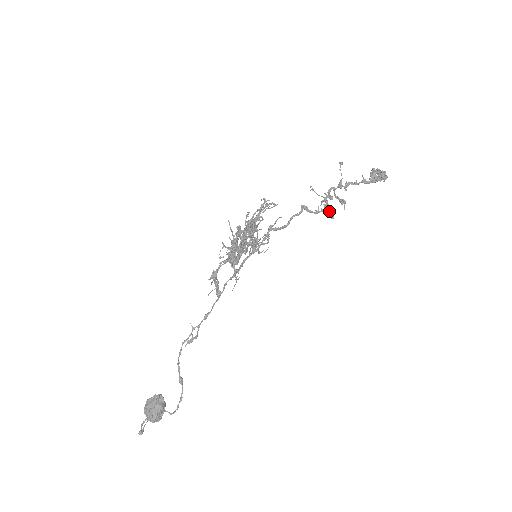
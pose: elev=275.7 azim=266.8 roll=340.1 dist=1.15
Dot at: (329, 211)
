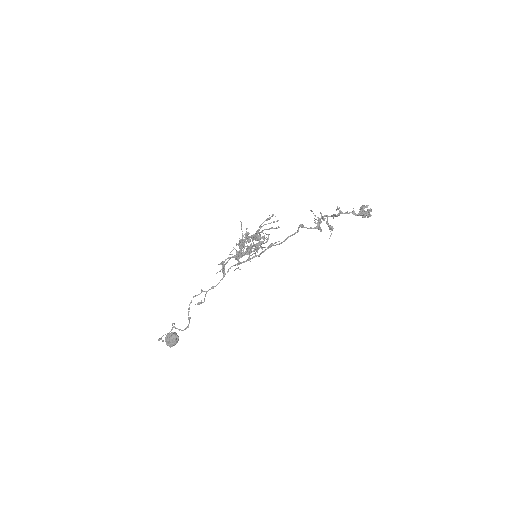
Dot at: (319, 228)
